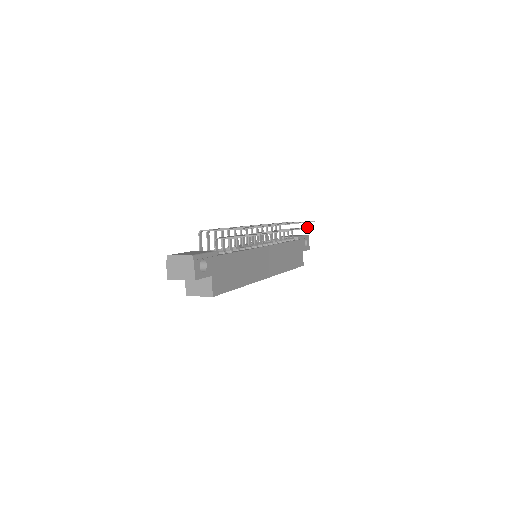
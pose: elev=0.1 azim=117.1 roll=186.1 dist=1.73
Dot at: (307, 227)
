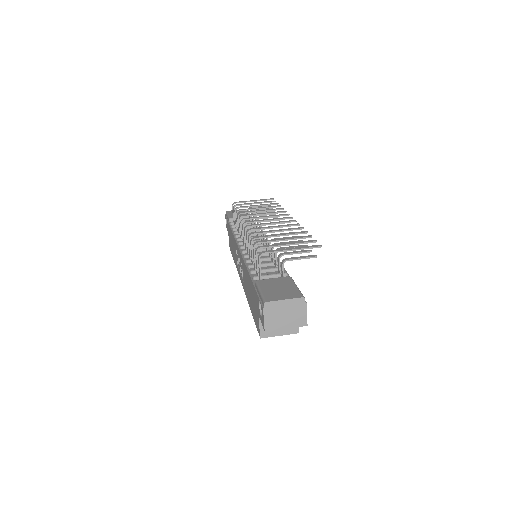
Dot at: (266, 206)
